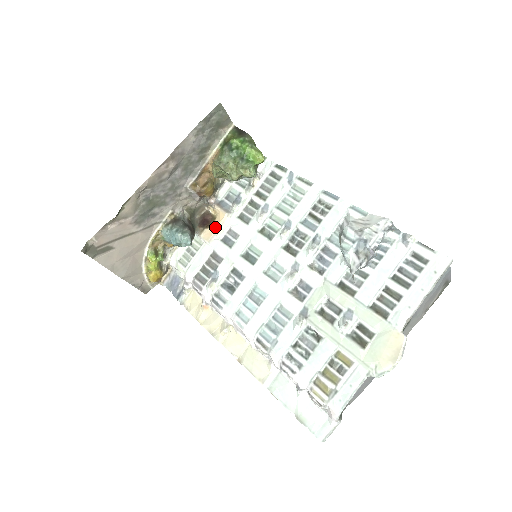
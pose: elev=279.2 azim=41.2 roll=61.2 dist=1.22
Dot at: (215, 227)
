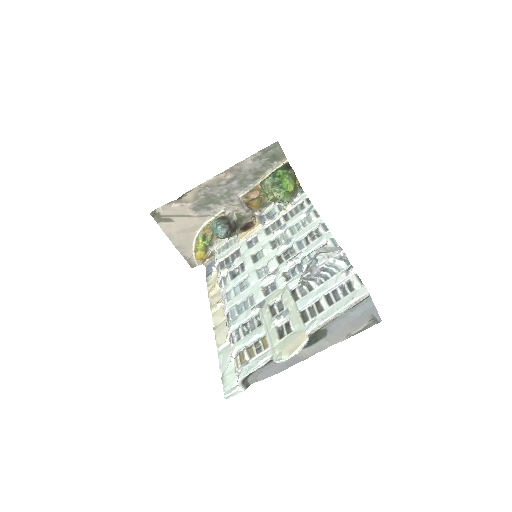
Dot at: (248, 232)
